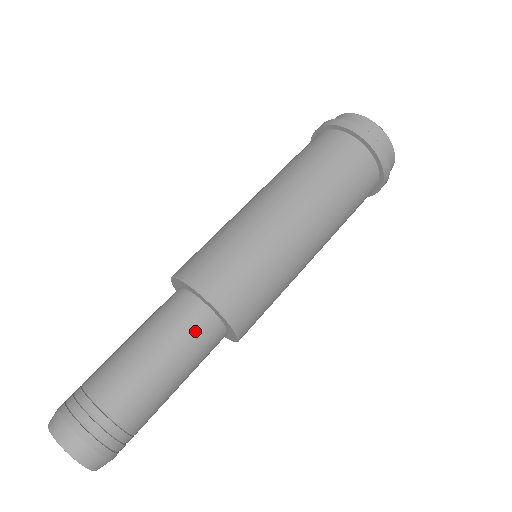
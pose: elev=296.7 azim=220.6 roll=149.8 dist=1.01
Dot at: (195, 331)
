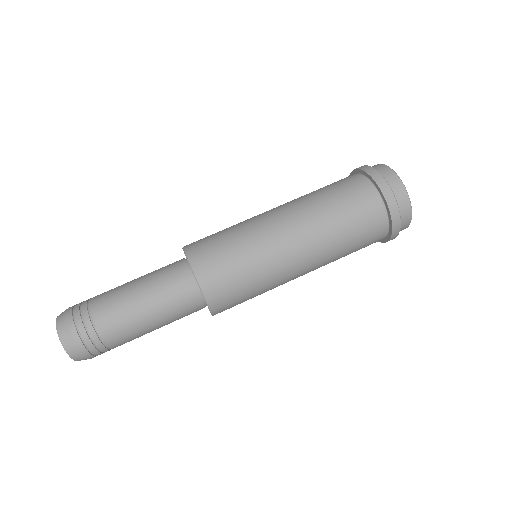
Dot at: (170, 274)
